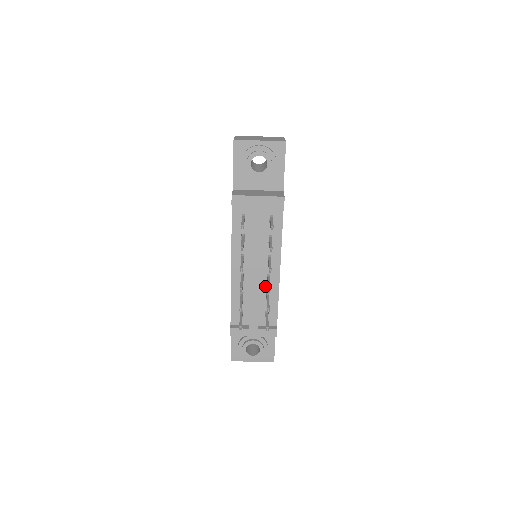
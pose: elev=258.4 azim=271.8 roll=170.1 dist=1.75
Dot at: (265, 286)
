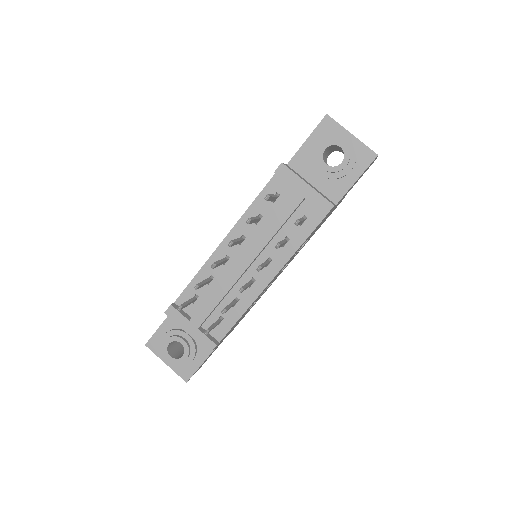
Dot at: occluded
